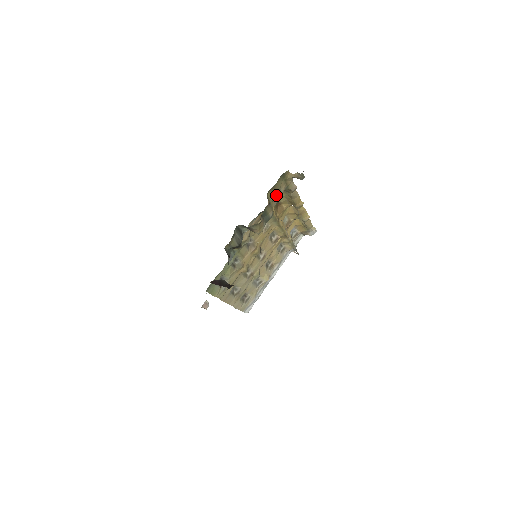
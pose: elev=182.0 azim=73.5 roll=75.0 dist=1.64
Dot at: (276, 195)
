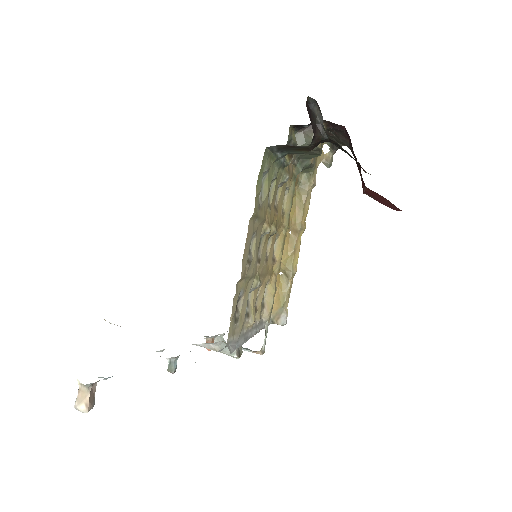
Dot at: occluded
